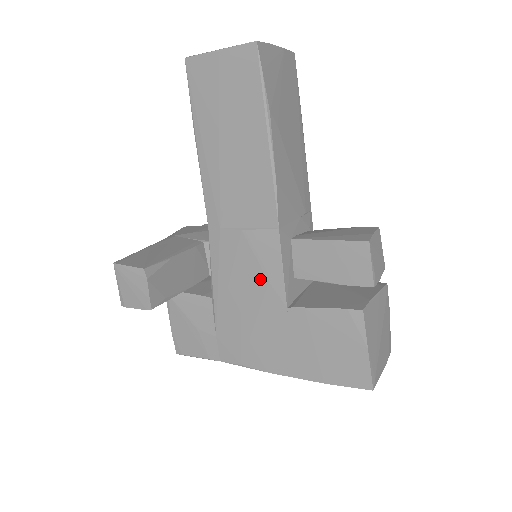
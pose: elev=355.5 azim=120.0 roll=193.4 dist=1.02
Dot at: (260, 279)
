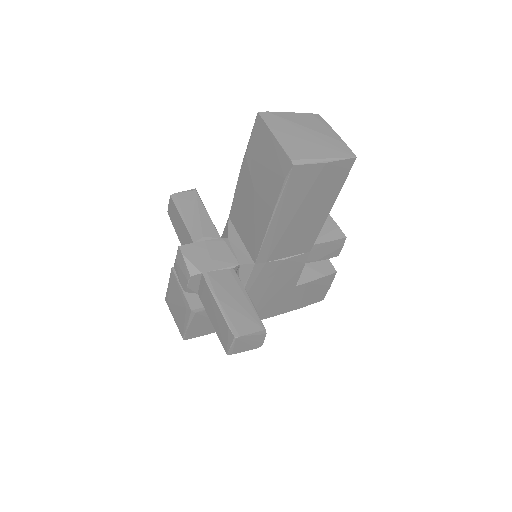
Dot at: (285, 280)
